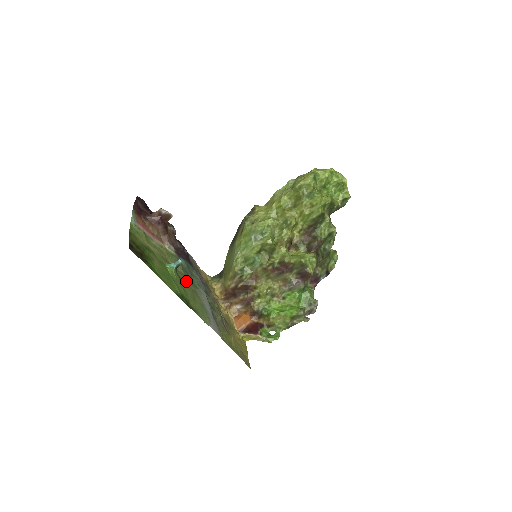
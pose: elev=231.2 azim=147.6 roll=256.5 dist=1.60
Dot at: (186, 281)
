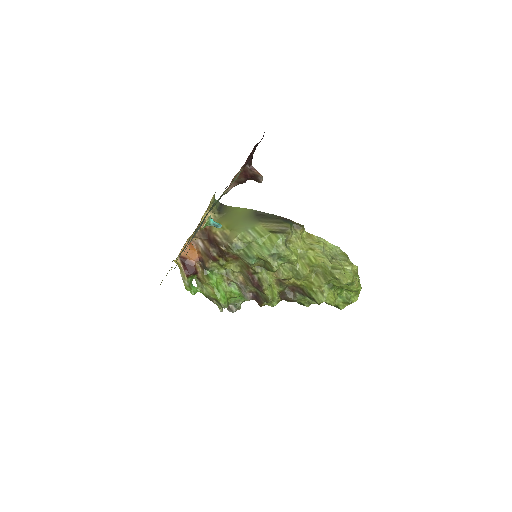
Dot at: occluded
